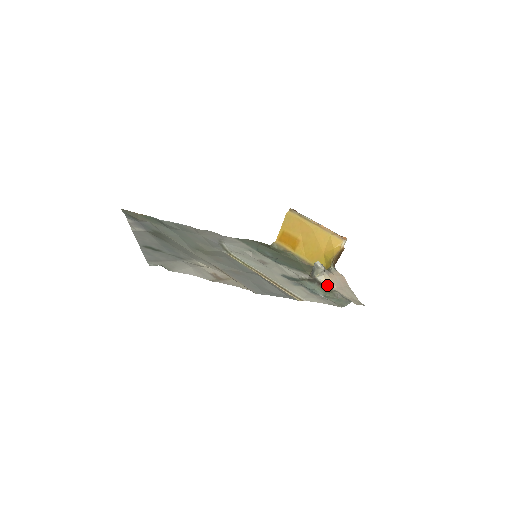
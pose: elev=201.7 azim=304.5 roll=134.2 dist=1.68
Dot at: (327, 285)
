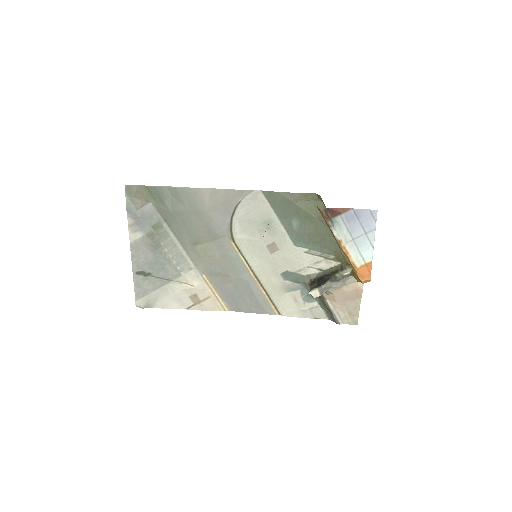
Dot at: (327, 297)
